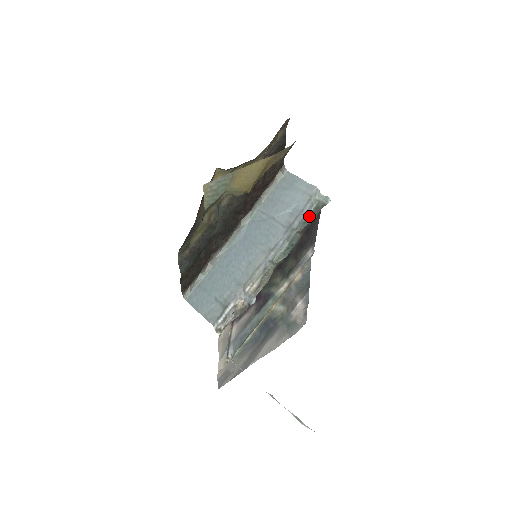
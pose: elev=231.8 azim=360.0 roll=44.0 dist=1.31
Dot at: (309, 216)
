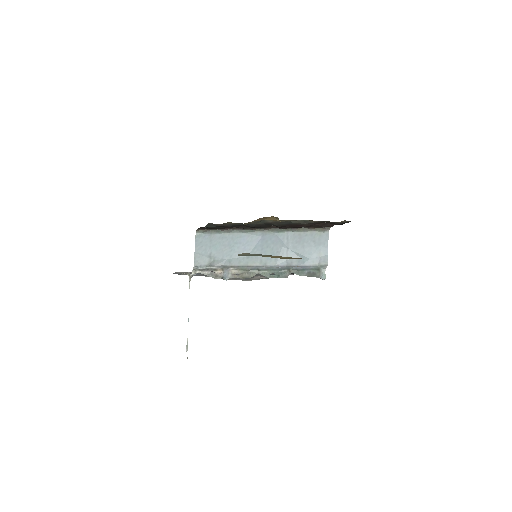
Dot at: (305, 272)
